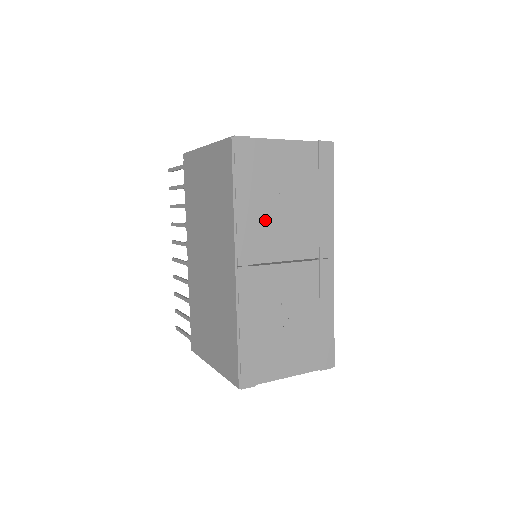
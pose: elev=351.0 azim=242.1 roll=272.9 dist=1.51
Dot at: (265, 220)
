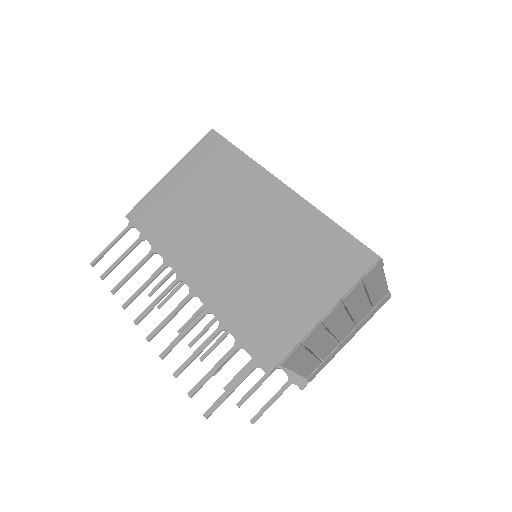
Dot at: occluded
